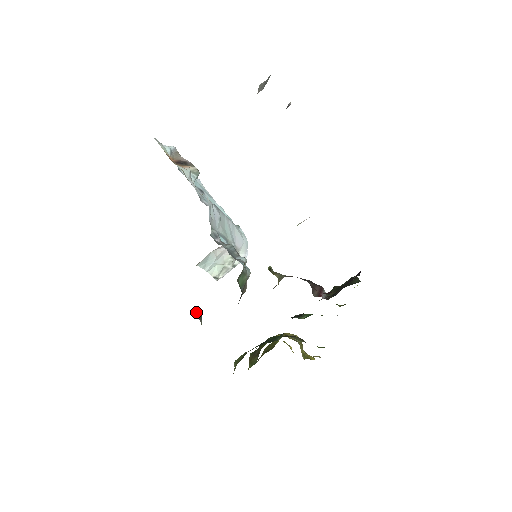
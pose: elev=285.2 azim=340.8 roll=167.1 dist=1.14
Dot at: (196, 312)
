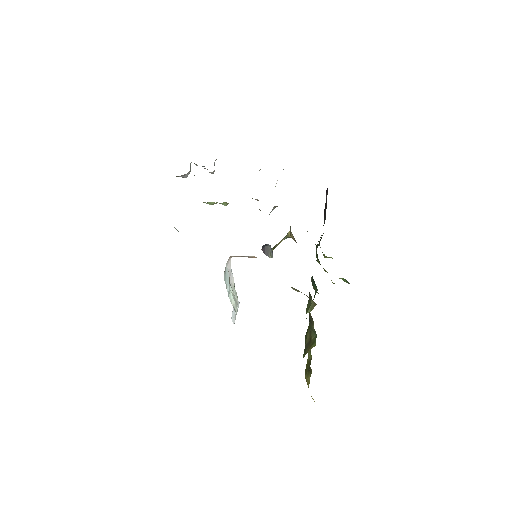
Dot at: (263, 248)
